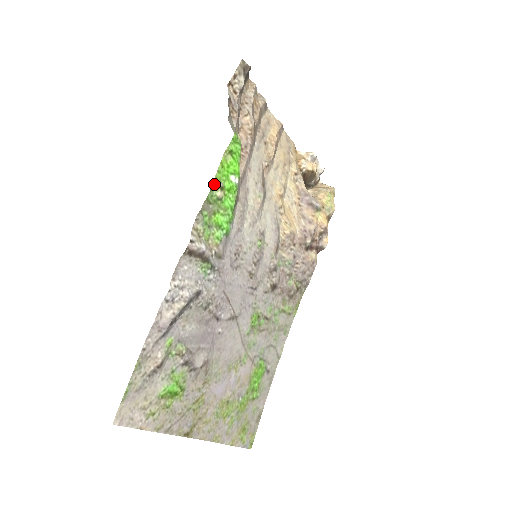
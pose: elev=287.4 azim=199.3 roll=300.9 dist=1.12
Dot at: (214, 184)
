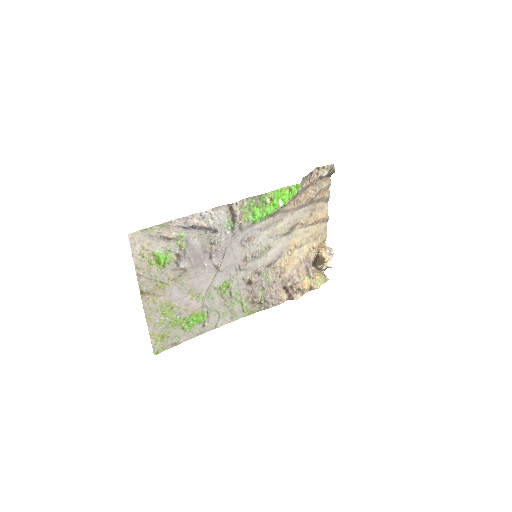
Dot at: (270, 193)
